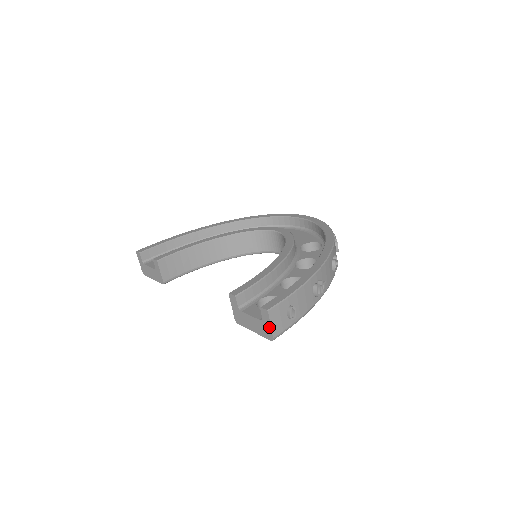
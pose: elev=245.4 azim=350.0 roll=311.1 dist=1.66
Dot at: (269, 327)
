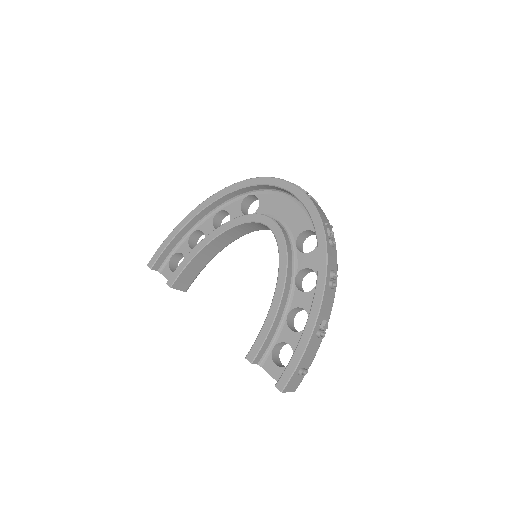
Dot at: (288, 391)
